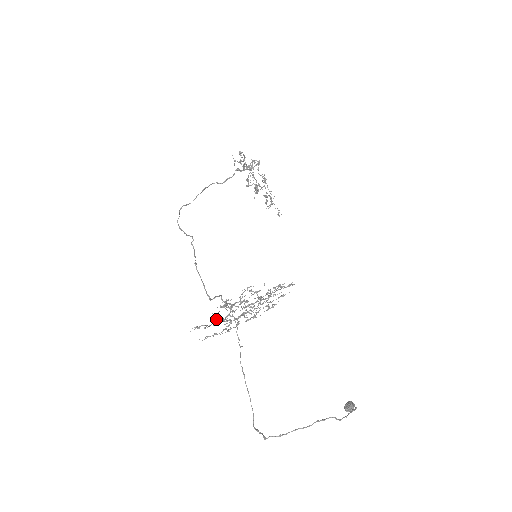
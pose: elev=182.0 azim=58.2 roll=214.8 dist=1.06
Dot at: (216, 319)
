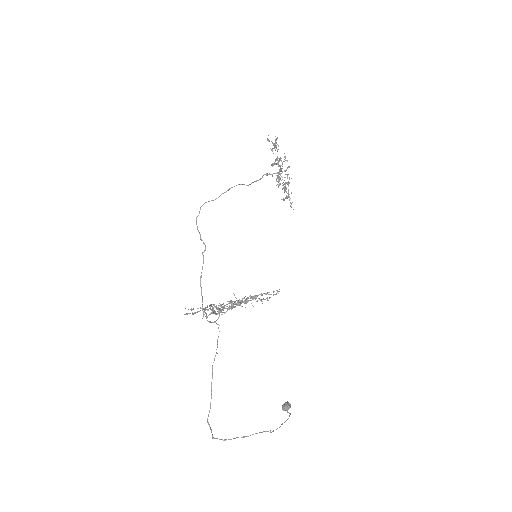
Dot at: (204, 310)
